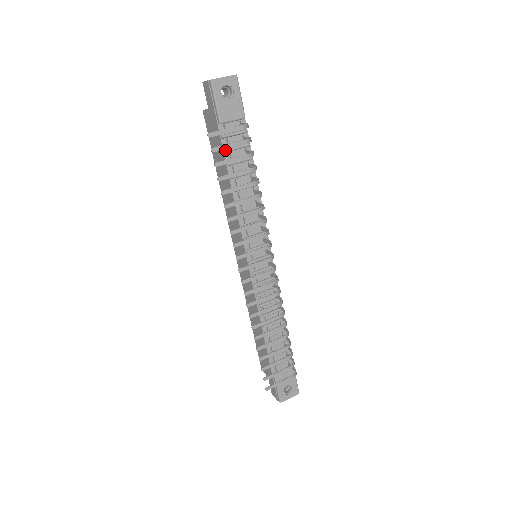
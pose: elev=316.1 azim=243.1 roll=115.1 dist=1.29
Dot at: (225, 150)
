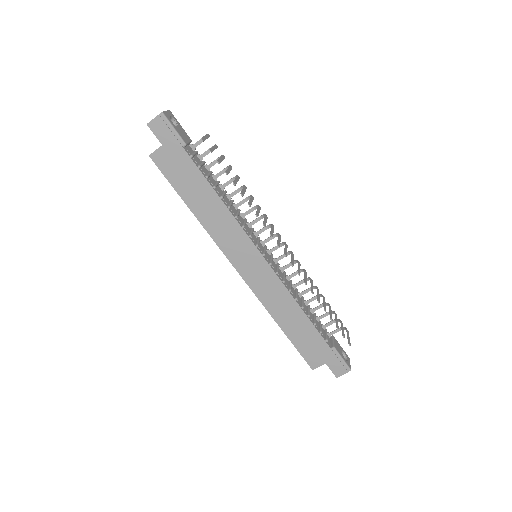
Dot at: (199, 166)
